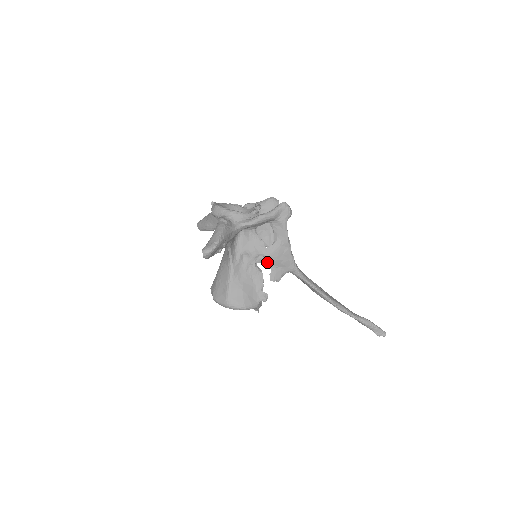
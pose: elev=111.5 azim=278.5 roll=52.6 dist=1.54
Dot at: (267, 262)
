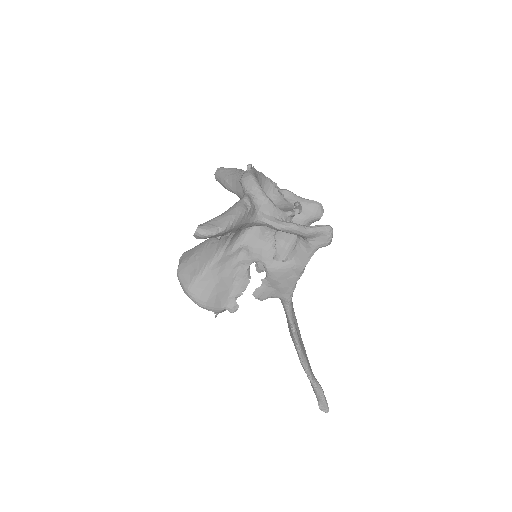
Dot at: (263, 266)
